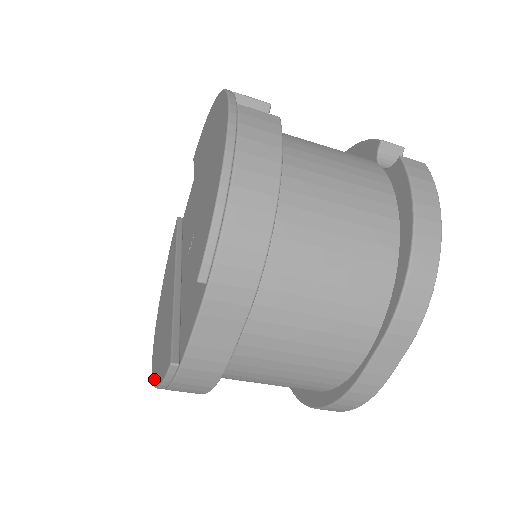
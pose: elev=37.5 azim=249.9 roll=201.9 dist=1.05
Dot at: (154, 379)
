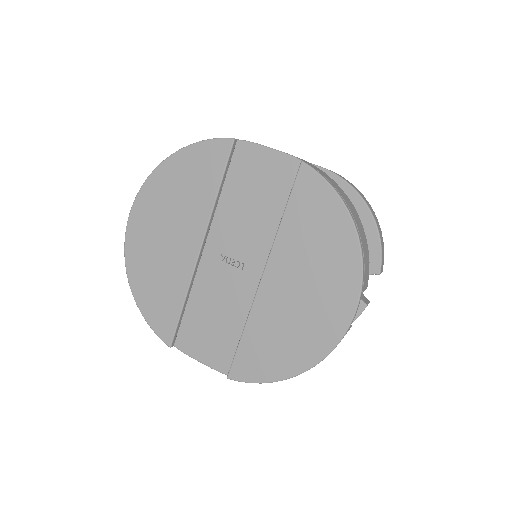
Dot at: (133, 284)
